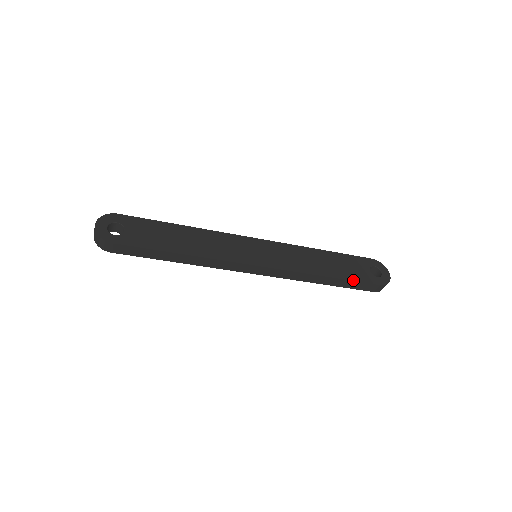
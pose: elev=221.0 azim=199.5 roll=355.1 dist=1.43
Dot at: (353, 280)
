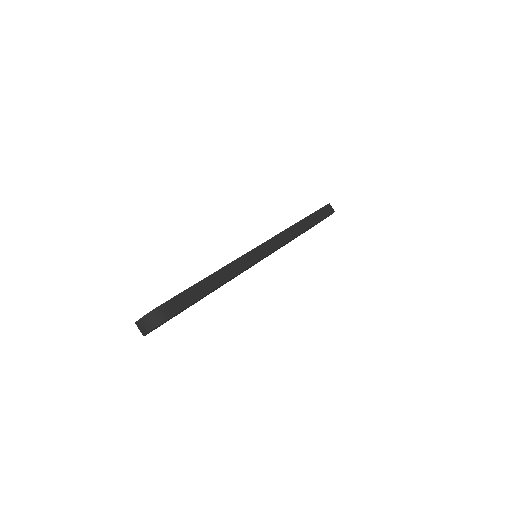
Dot at: (313, 213)
